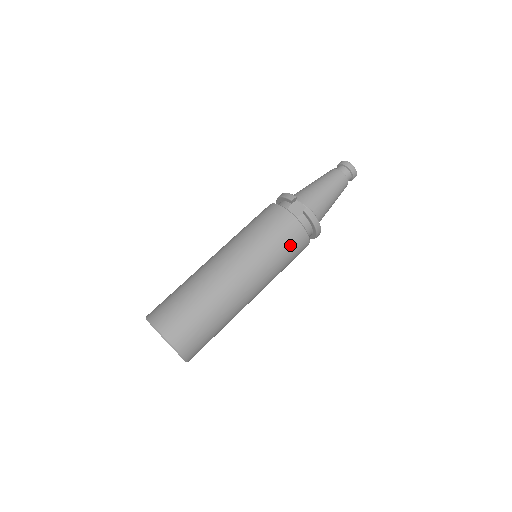
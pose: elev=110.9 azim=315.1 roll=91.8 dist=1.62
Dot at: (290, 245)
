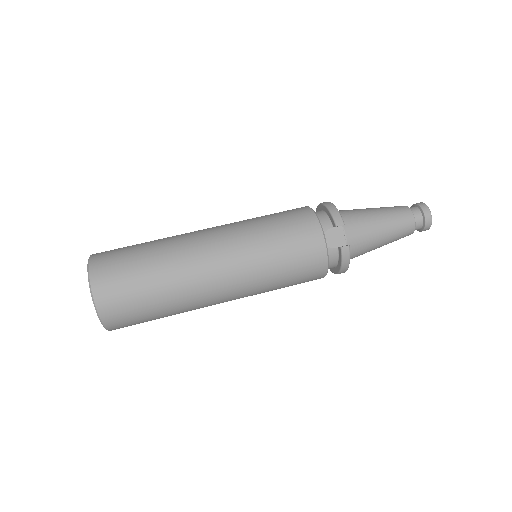
Dot at: (300, 275)
